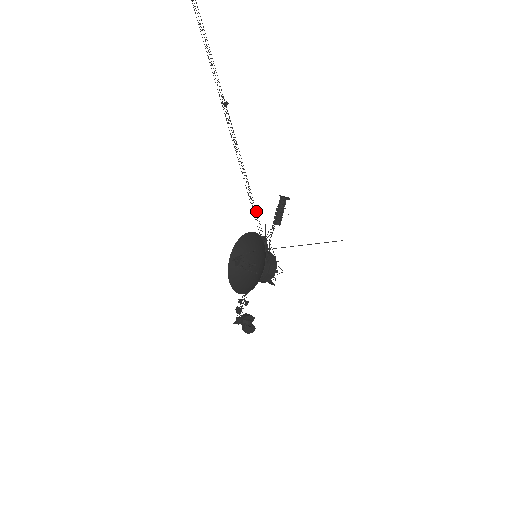
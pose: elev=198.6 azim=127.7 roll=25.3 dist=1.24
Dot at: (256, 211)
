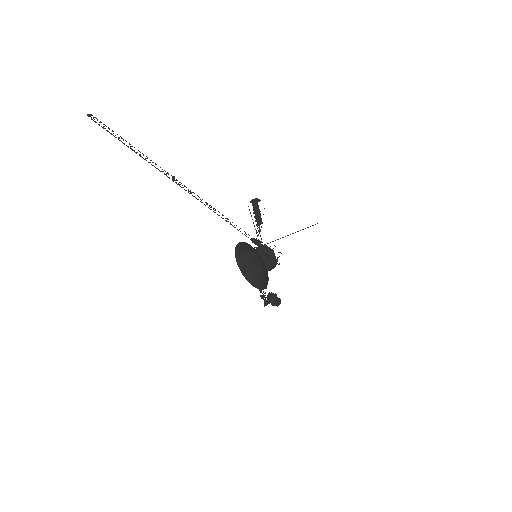
Dot at: occluded
